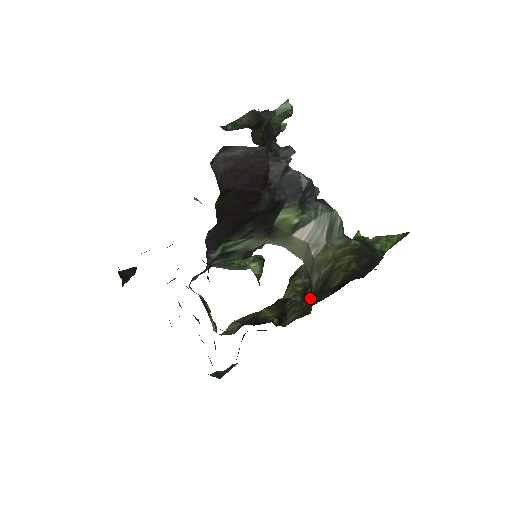
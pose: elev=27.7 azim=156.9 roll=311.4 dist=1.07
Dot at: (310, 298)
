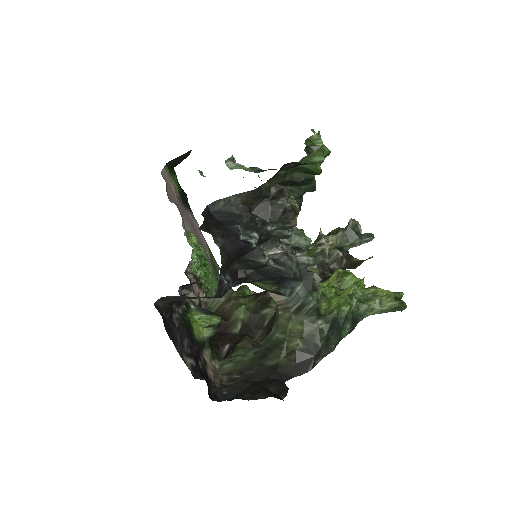
Dot at: (255, 351)
